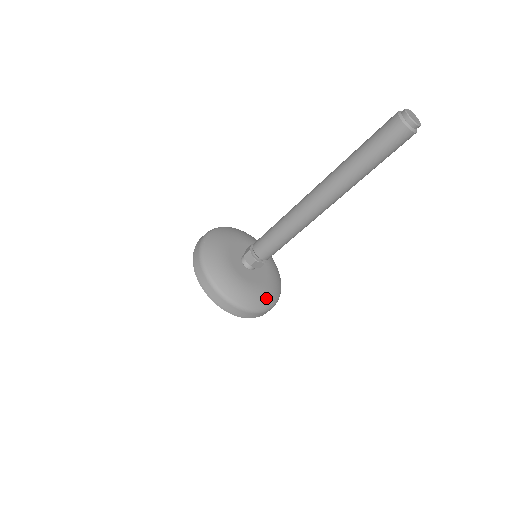
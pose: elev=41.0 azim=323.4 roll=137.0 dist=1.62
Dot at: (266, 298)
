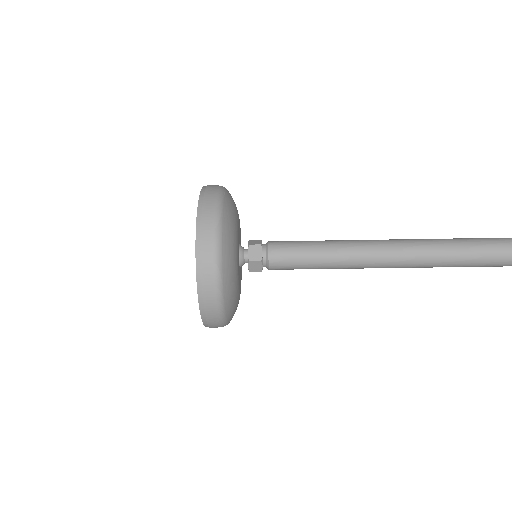
Dot at: (234, 310)
